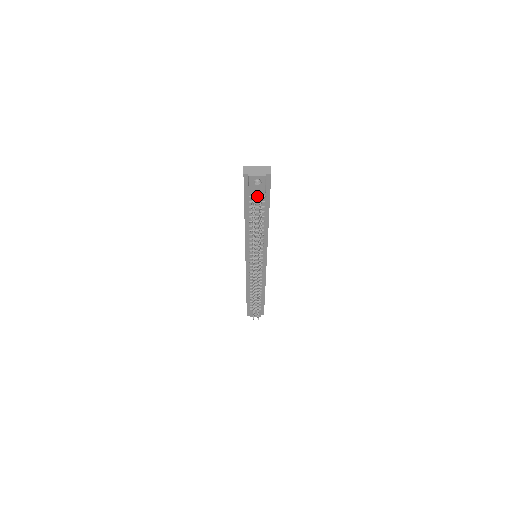
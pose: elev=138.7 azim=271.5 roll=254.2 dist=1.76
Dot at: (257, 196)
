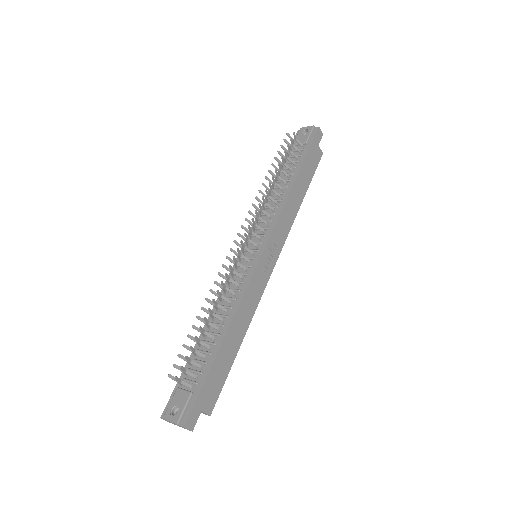
Dot at: occluded
